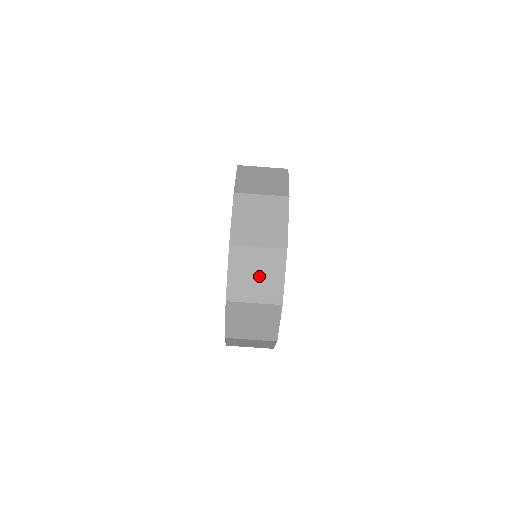
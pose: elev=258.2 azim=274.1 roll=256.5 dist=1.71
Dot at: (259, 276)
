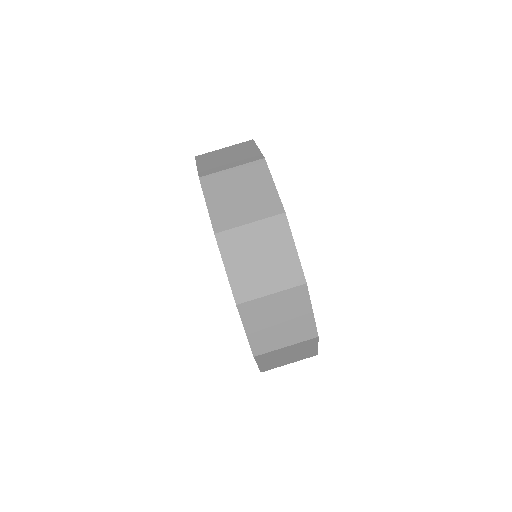
Dot at: (244, 194)
